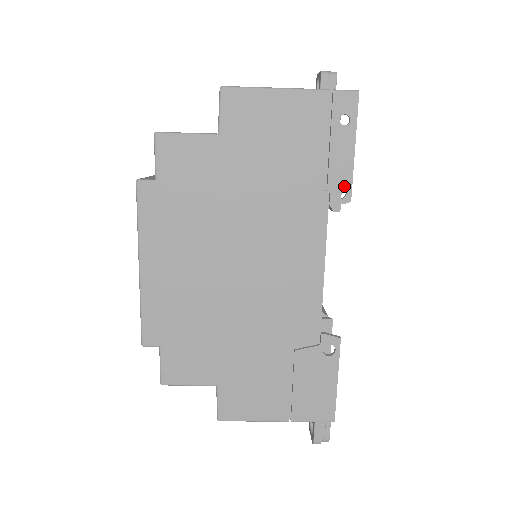
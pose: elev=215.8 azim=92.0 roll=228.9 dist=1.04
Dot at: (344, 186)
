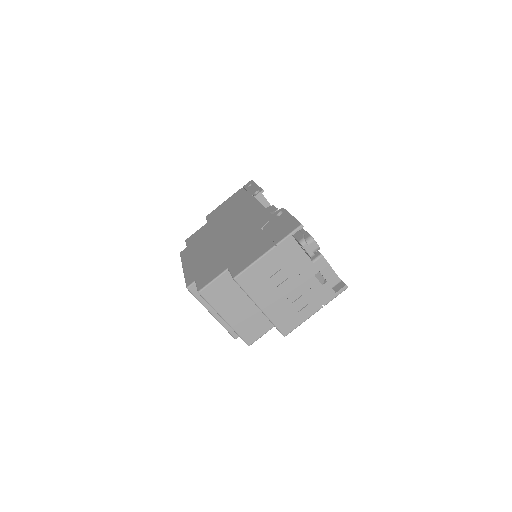
Dot at: (258, 190)
